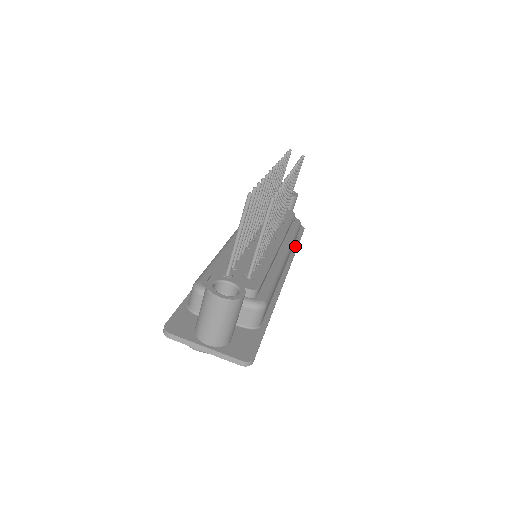
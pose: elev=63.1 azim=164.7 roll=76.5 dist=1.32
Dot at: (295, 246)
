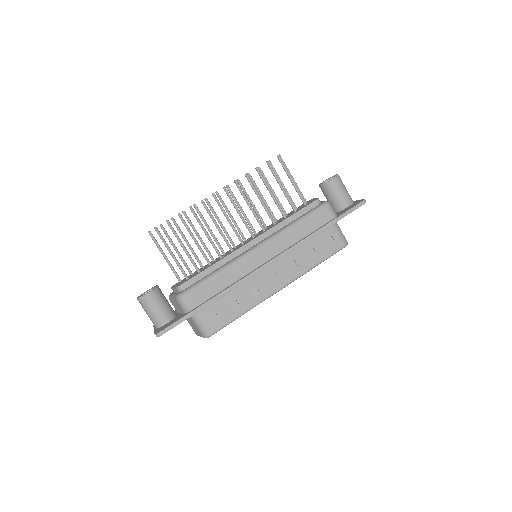
Dot at: (318, 229)
